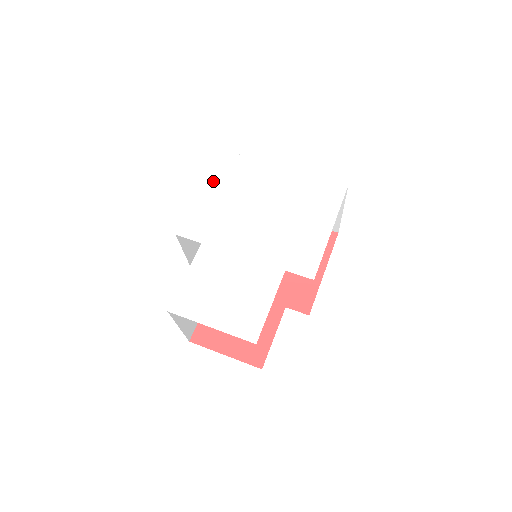
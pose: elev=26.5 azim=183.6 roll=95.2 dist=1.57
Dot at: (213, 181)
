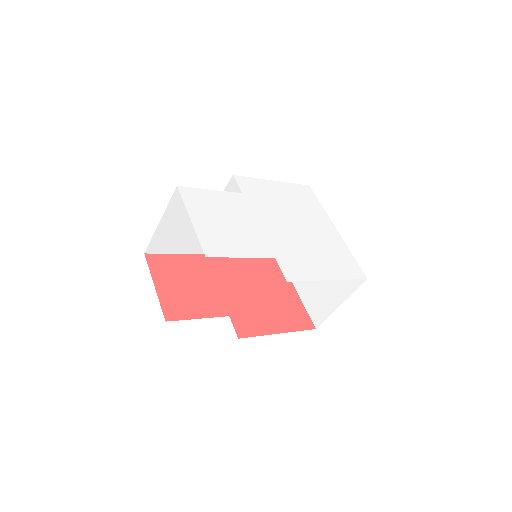
Dot at: (287, 187)
